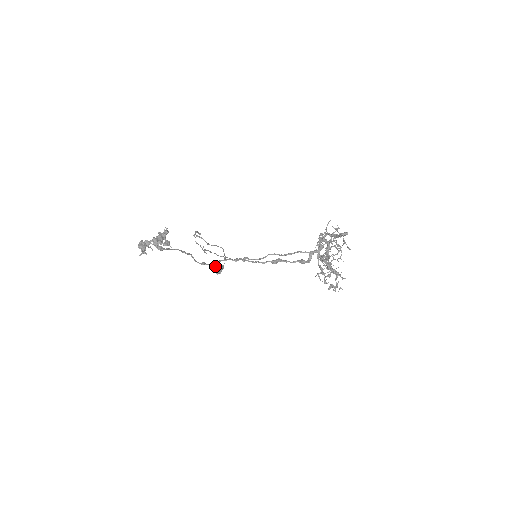
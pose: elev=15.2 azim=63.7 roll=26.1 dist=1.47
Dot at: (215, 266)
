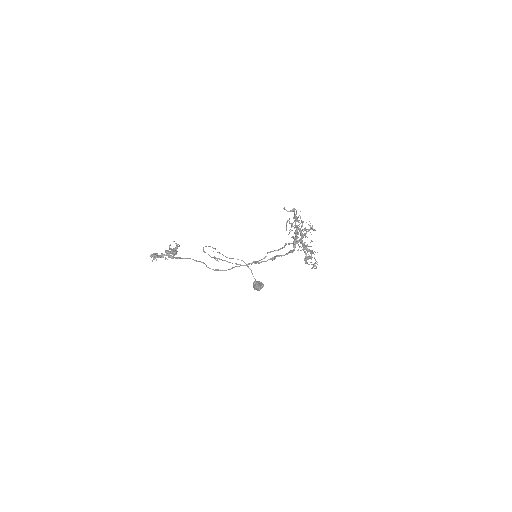
Dot at: (254, 283)
